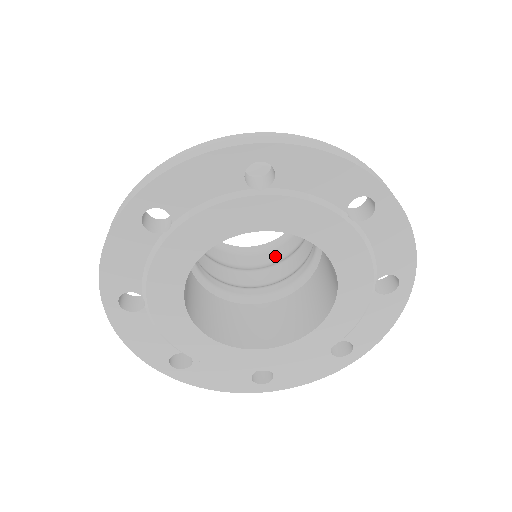
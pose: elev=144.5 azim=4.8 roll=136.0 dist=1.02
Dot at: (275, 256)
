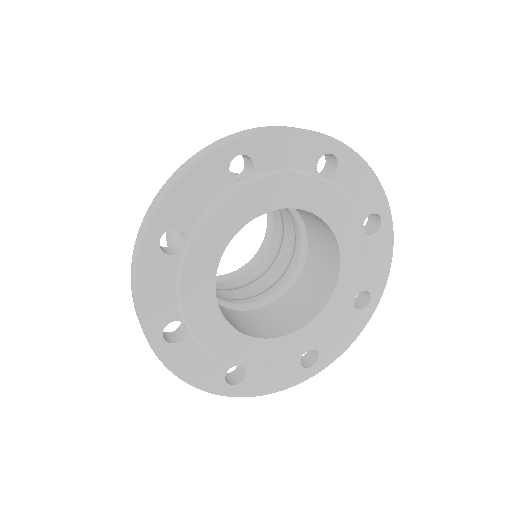
Dot at: (264, 265)
